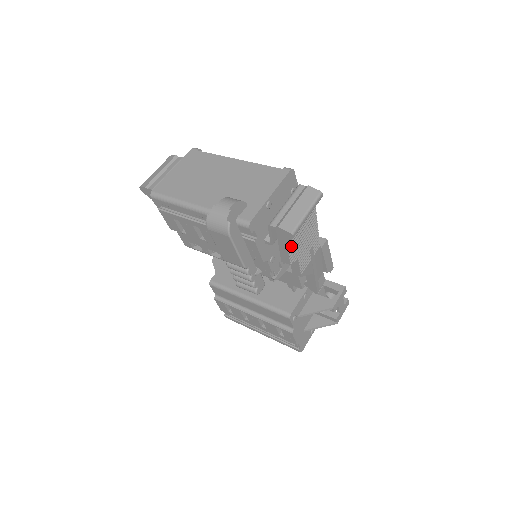
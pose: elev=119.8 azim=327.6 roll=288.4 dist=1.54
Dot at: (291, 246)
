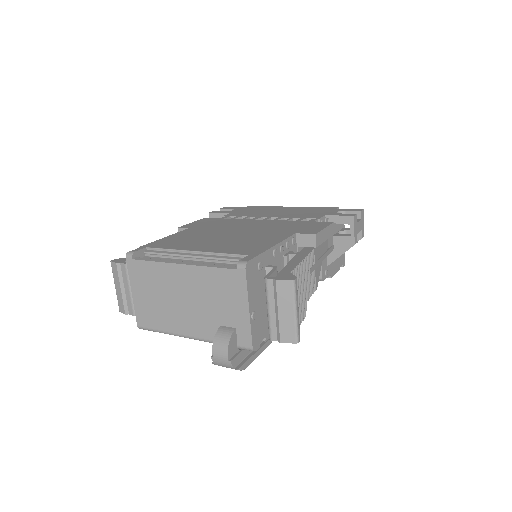
Dot at: occluded
